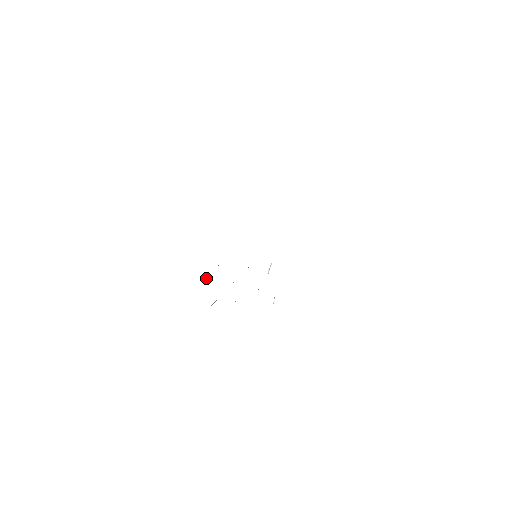
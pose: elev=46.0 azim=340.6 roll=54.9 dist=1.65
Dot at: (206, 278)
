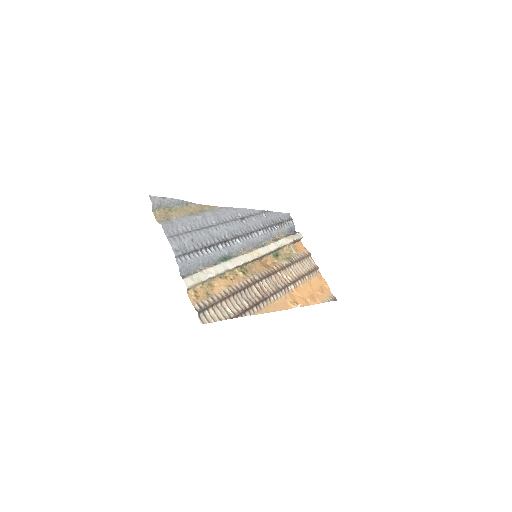
Dot at: (285, 220)
